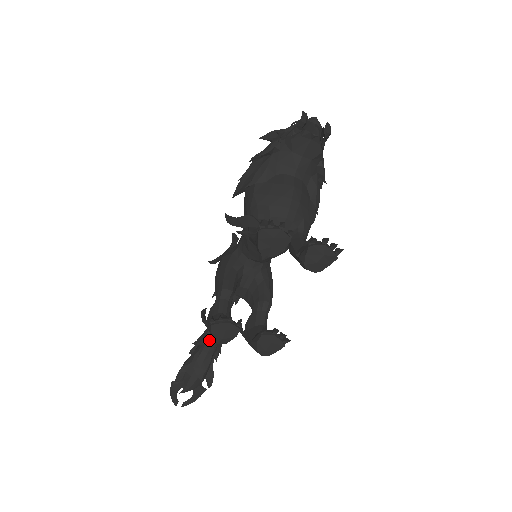
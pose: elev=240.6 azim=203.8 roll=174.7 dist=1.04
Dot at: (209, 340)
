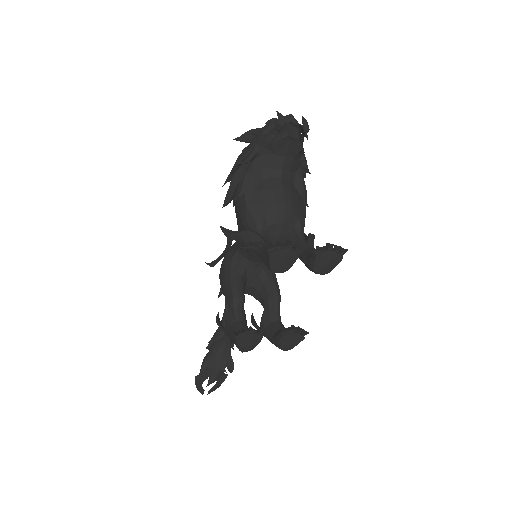
Dot at: (224, 336)
